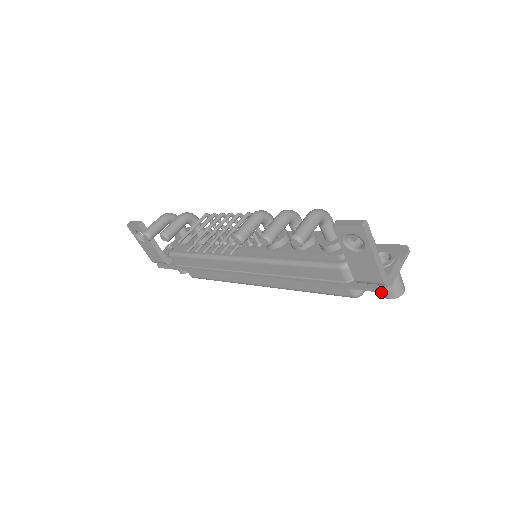
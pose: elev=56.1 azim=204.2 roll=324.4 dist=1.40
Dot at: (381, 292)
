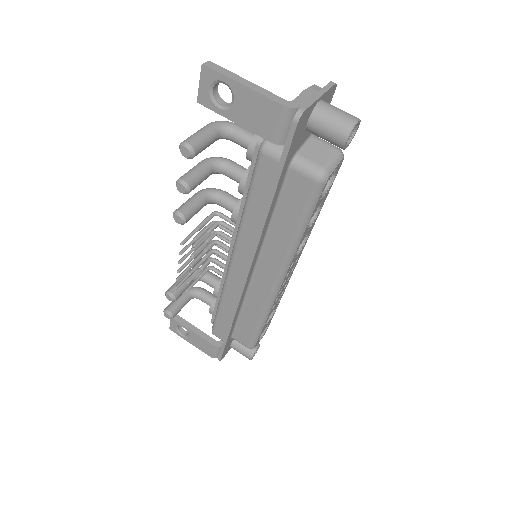
Dot at: (297, 123)
